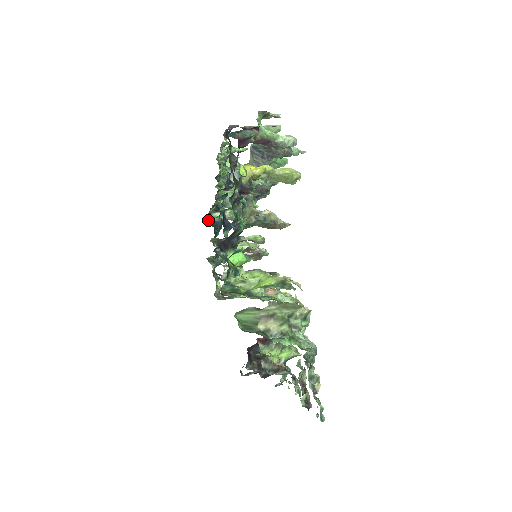
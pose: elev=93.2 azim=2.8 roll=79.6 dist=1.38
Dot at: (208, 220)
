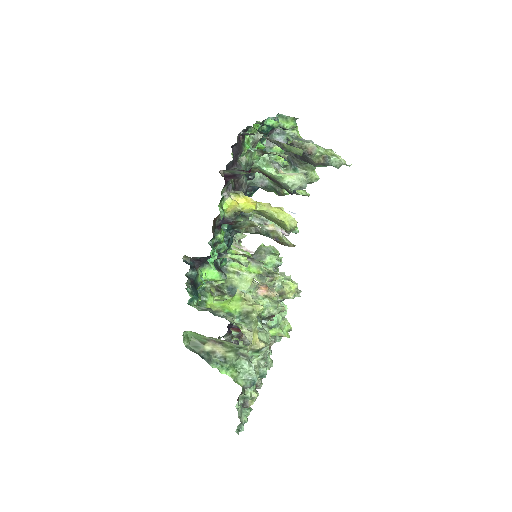
Dot at: occluded
